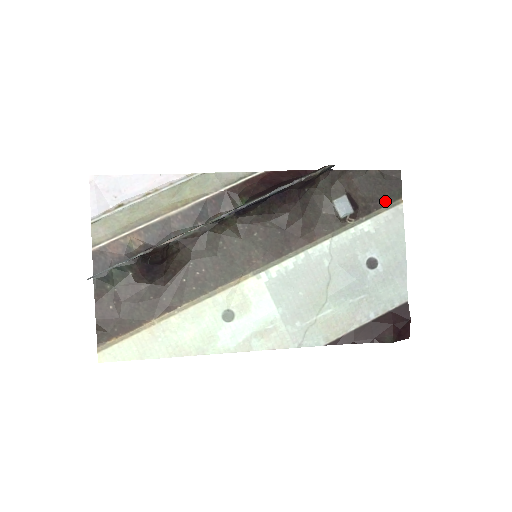
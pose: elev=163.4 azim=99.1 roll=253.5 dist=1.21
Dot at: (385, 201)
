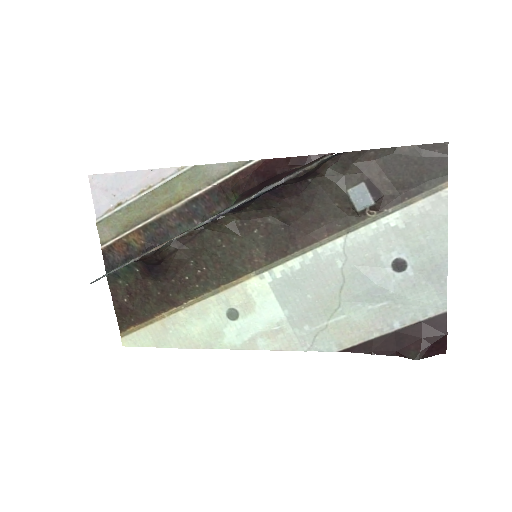
Dot at: (422, 186)
